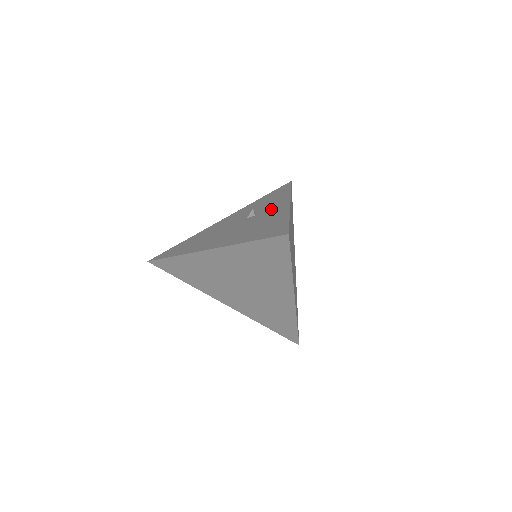
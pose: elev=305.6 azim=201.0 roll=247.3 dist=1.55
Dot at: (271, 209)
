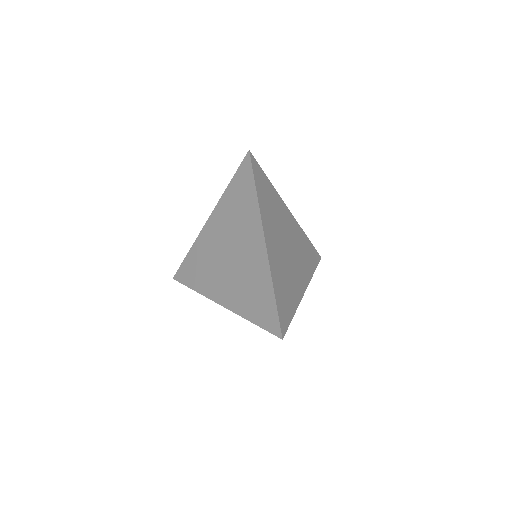
Dot at: occluded
